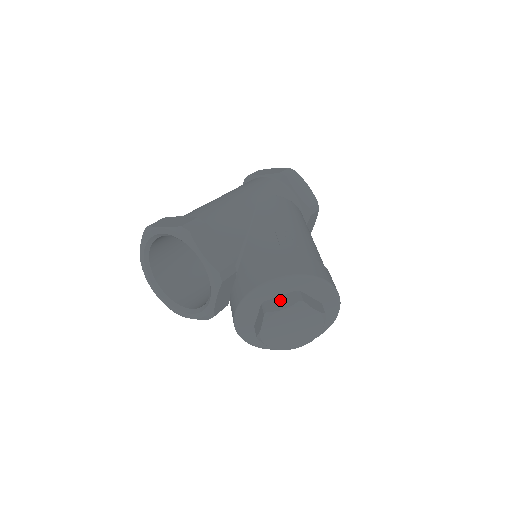
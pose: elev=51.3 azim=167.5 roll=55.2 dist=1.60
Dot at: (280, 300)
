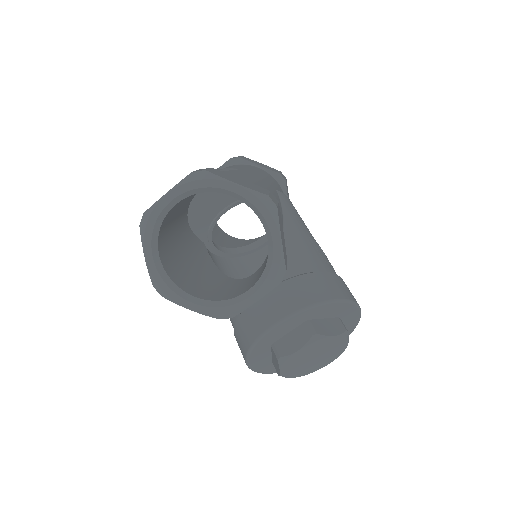
Dot at: (327, 323)
